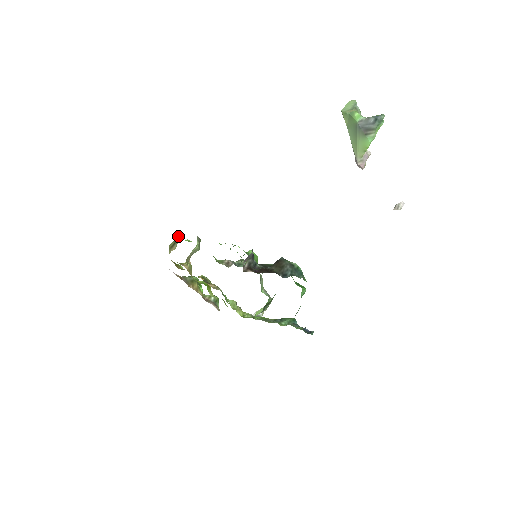
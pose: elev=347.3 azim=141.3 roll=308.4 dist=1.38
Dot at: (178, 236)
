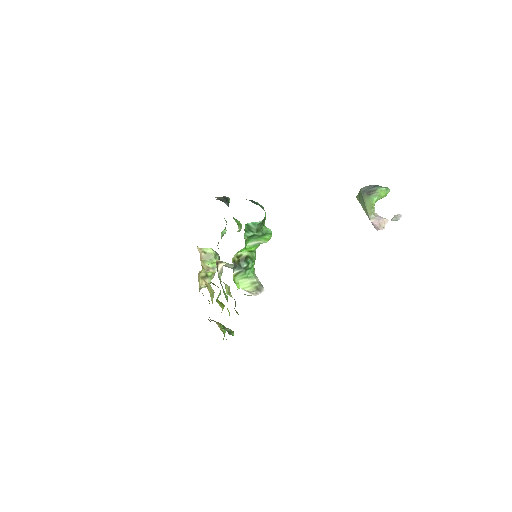
Dot at: (212, 275)
